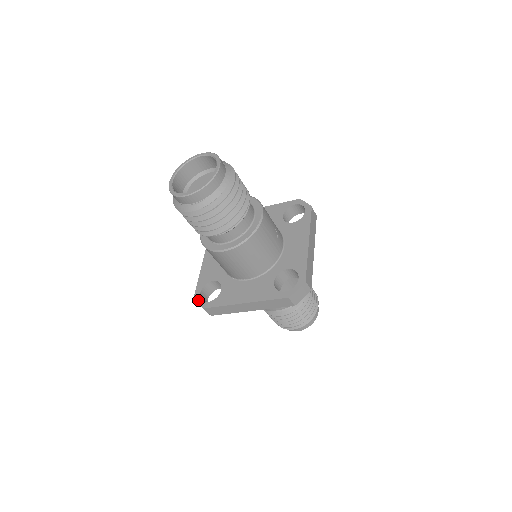
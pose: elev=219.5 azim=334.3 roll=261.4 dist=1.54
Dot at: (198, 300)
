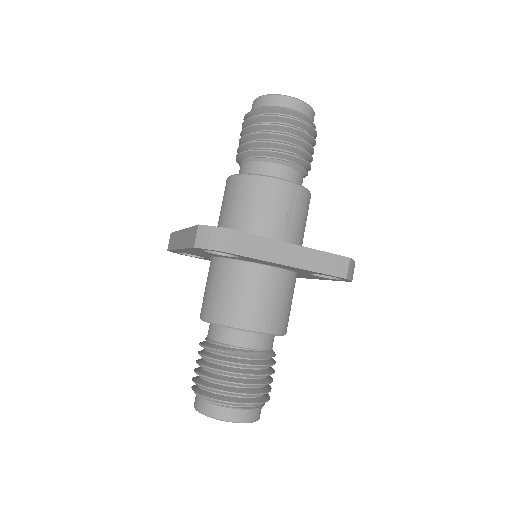
Dot at: occluded
